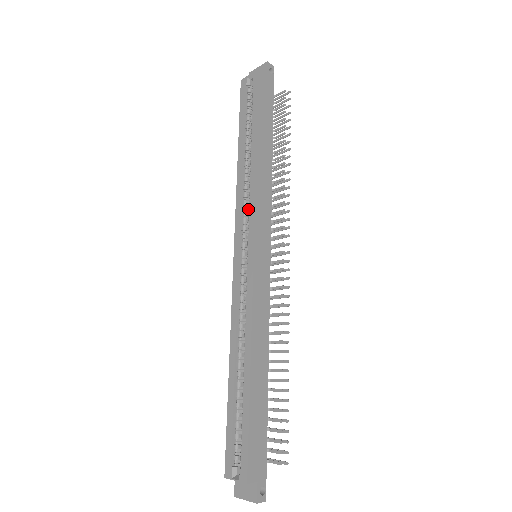
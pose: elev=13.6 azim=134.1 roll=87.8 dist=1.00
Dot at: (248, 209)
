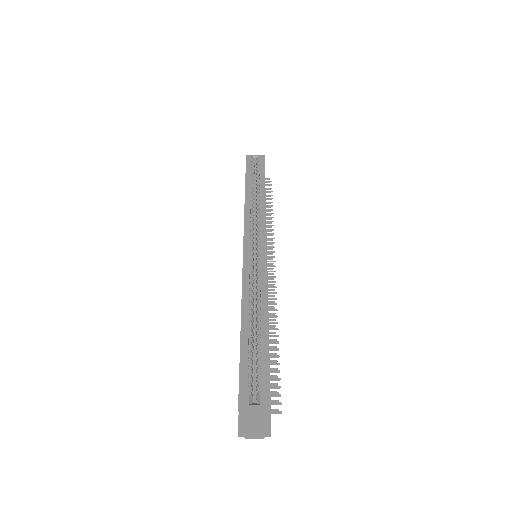
Dot at: (253, 224)
